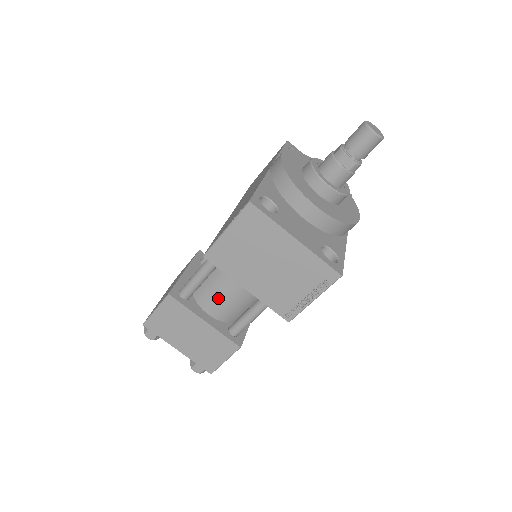
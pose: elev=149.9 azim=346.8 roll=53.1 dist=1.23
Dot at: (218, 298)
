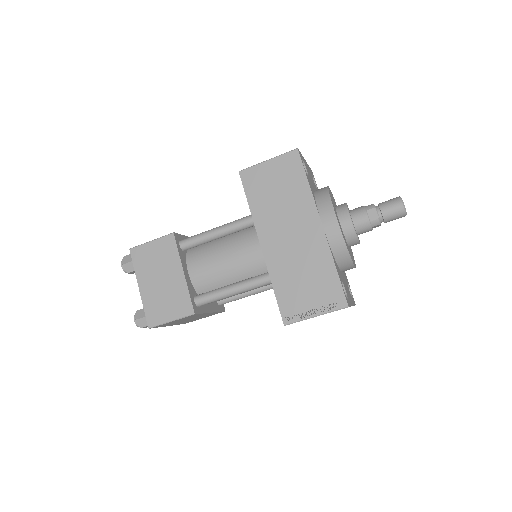
Dot at: (227, 297)
